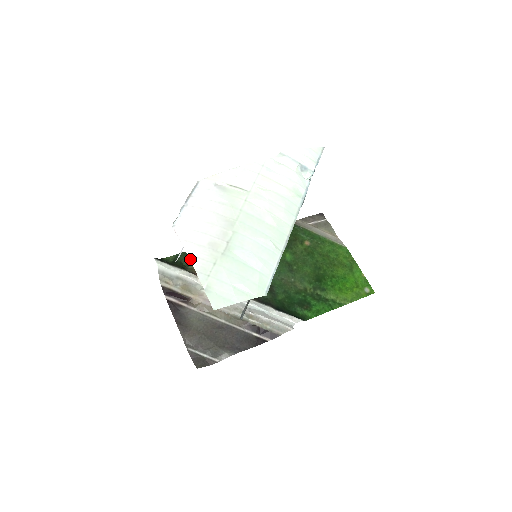
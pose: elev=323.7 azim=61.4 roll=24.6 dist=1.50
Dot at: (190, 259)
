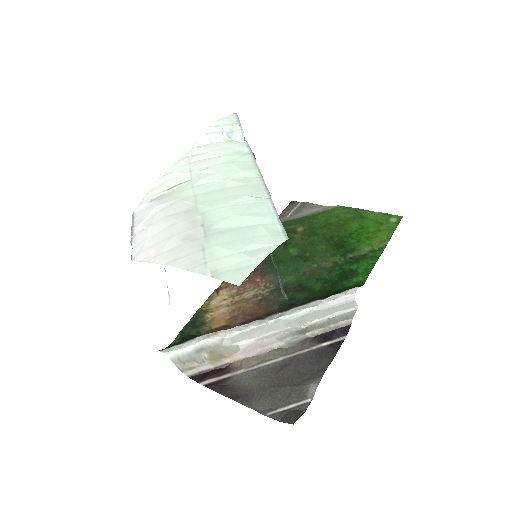
Dot at: (172, 266)
